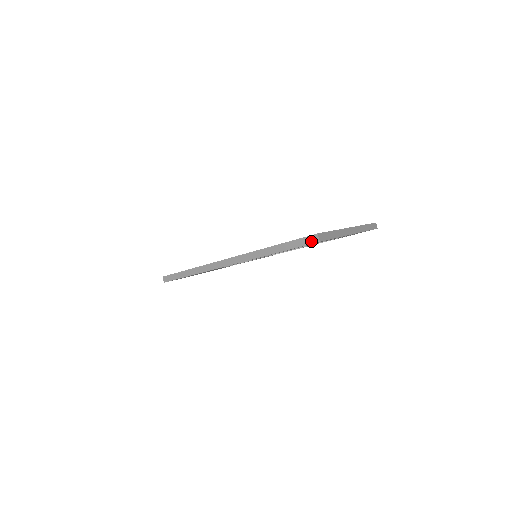
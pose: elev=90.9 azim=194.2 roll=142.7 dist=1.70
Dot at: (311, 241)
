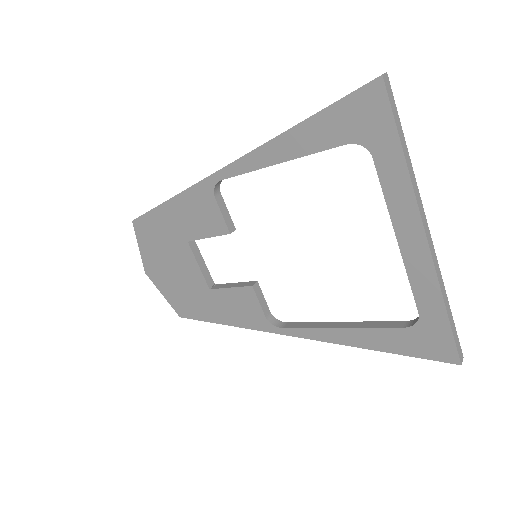
Dot at: occluded
